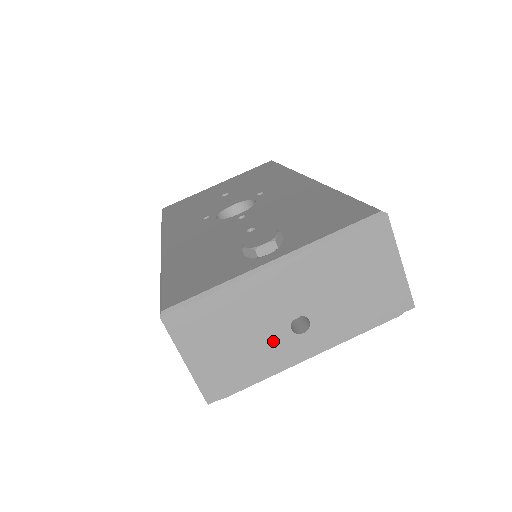
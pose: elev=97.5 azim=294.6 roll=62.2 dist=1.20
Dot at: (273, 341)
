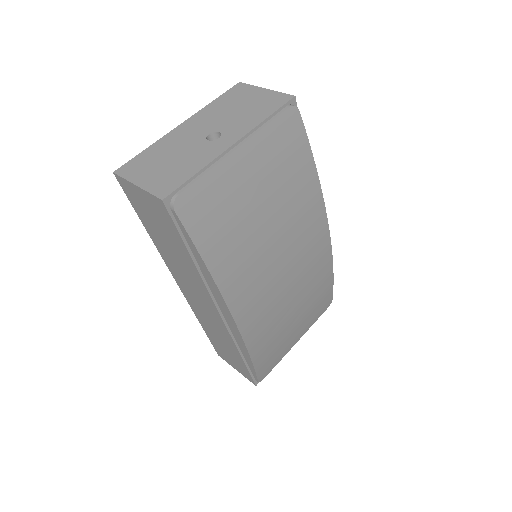
Dot at: (198, 150)
